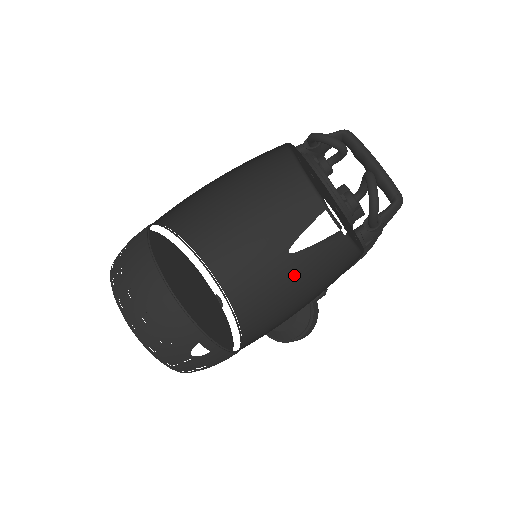
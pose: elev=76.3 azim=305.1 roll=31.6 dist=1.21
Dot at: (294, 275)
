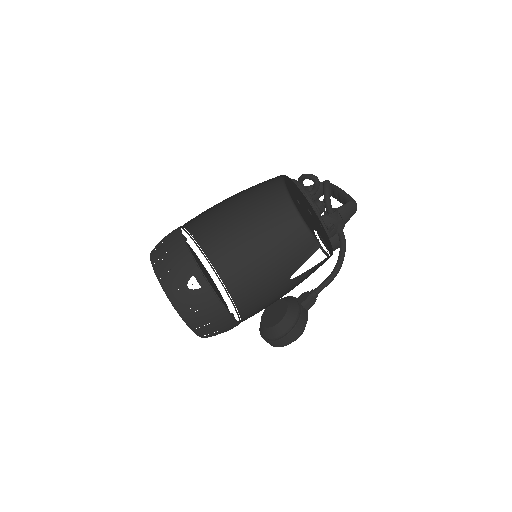
Dot at: (290, 289)
